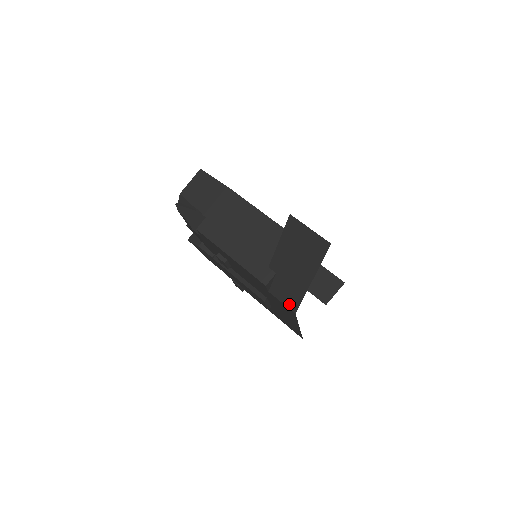
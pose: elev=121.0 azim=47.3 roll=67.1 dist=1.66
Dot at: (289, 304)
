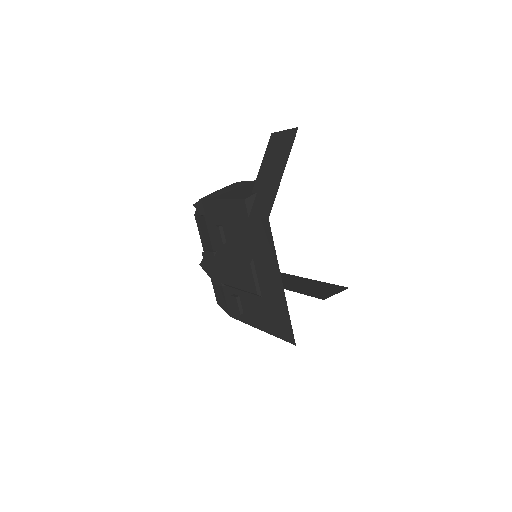
Dot at: (264, 213)
